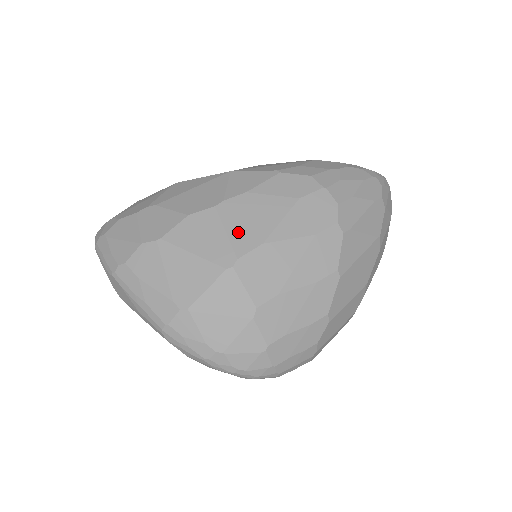
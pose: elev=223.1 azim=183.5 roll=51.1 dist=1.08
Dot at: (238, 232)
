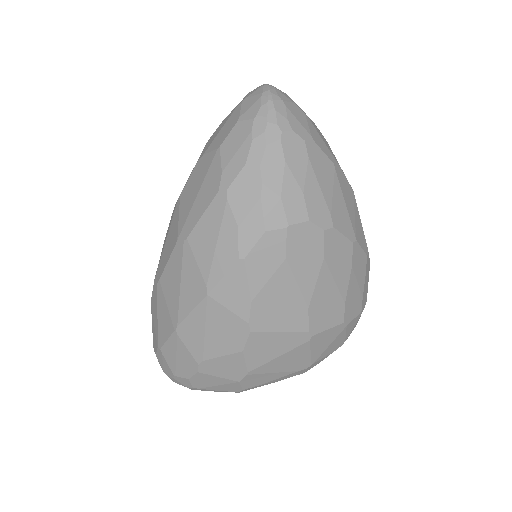
Dot at: (286, 323)
